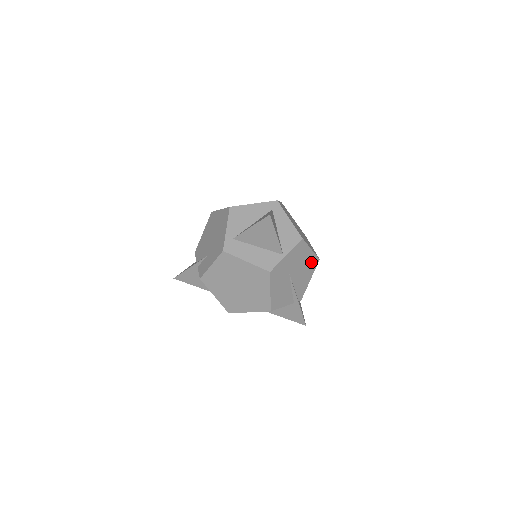
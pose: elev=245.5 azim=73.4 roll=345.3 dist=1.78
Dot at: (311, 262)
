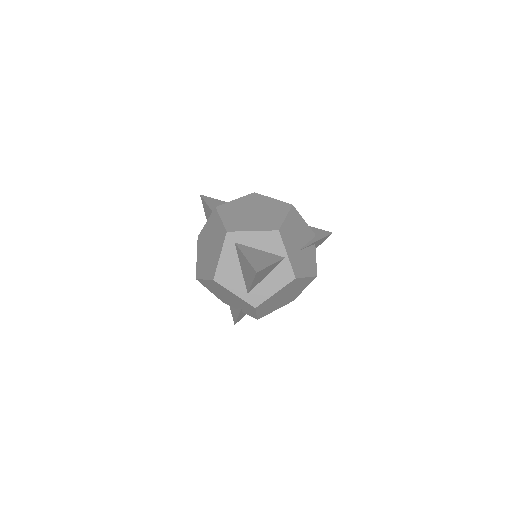
Dot at: (293, 218)
